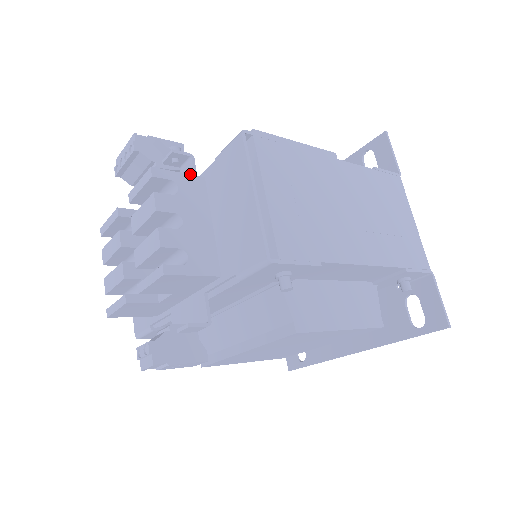
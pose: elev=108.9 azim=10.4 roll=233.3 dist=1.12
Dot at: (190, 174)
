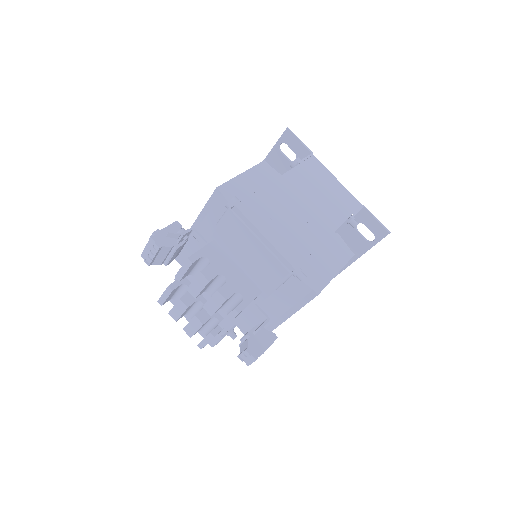
Dot at: (206, 245)
